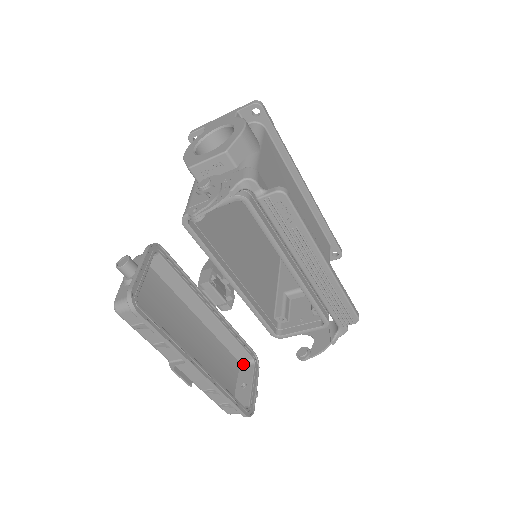
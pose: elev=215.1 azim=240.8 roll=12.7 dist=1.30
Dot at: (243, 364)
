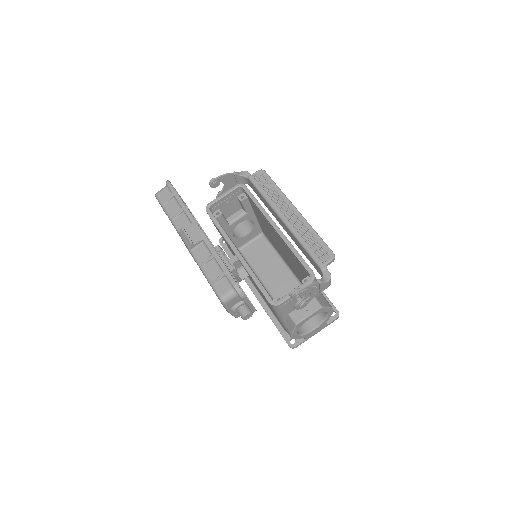
Dot at: occluded
